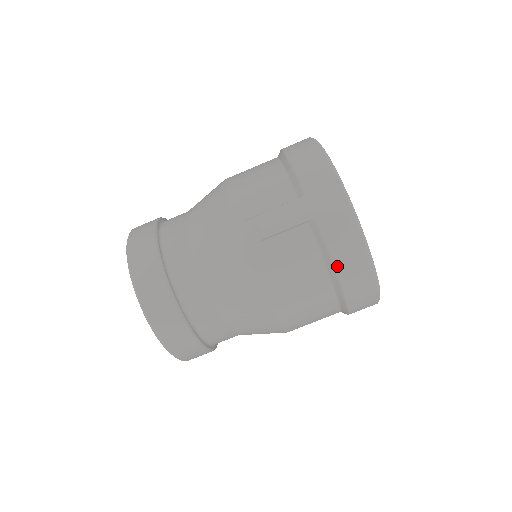
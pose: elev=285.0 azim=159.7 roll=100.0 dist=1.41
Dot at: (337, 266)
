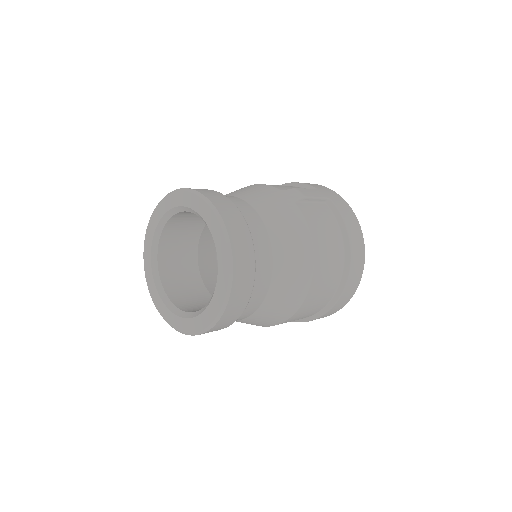
Dot at: (349, 230)
